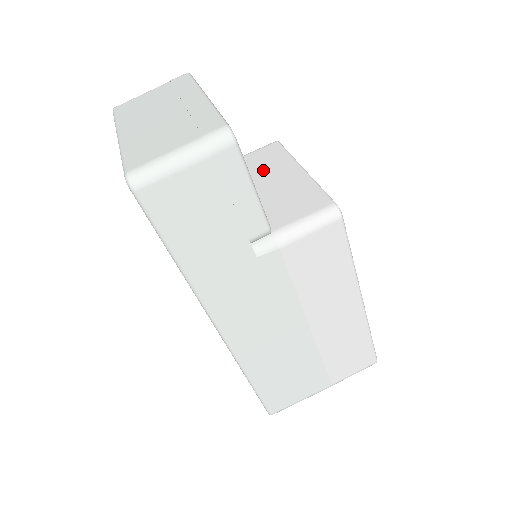
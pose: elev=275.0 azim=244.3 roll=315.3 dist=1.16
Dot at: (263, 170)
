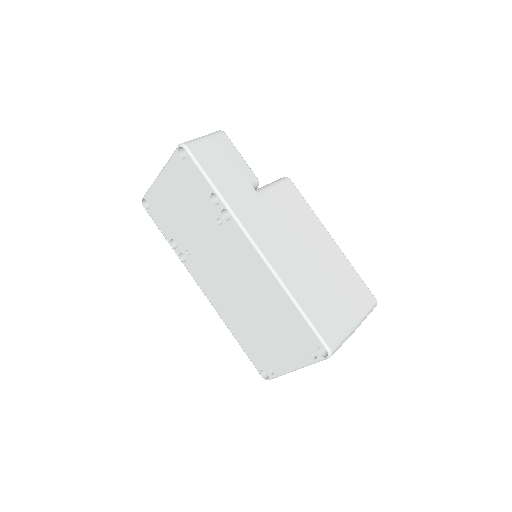
Dot at: occluded
